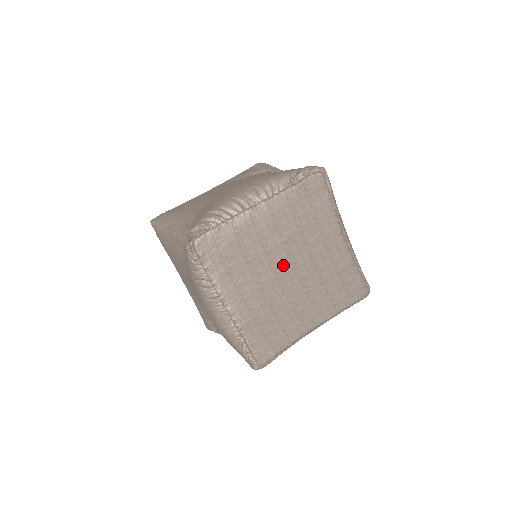
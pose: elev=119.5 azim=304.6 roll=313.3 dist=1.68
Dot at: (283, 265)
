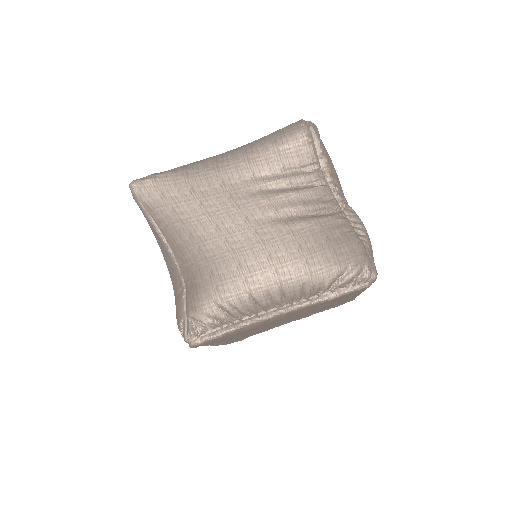
Dot at: occluded
